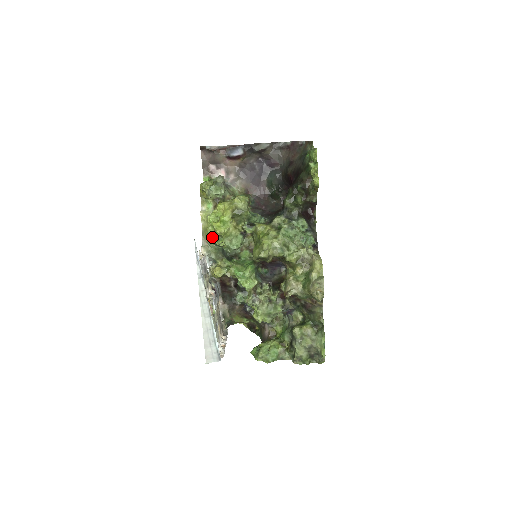
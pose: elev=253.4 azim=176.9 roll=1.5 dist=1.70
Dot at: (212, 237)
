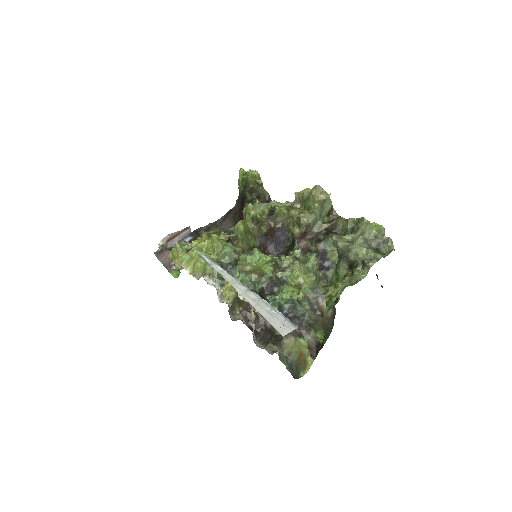
Dot at: occluded
